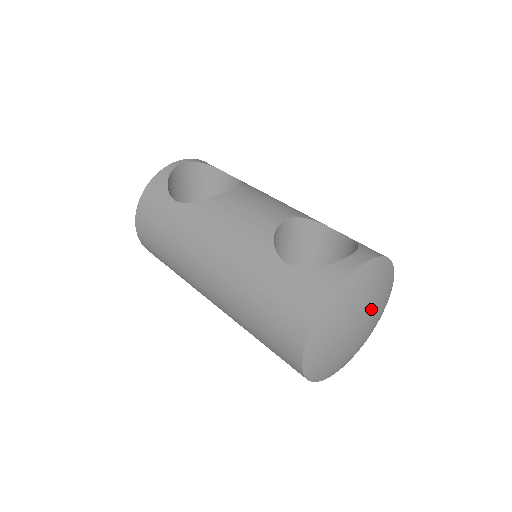
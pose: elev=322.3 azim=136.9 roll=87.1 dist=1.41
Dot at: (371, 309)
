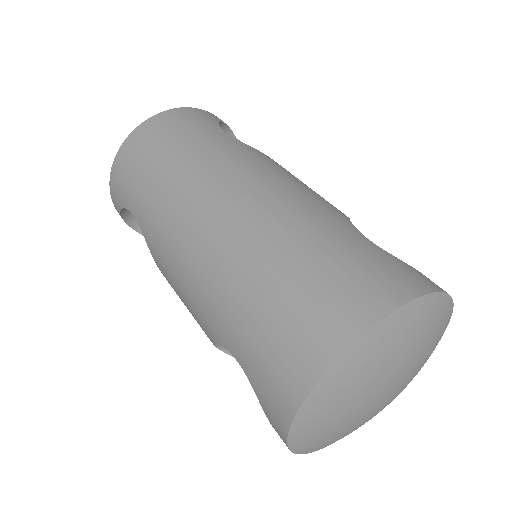
Dot at: (408, 378)
